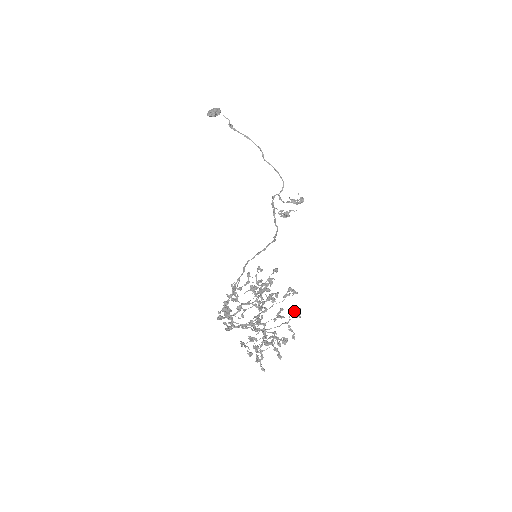
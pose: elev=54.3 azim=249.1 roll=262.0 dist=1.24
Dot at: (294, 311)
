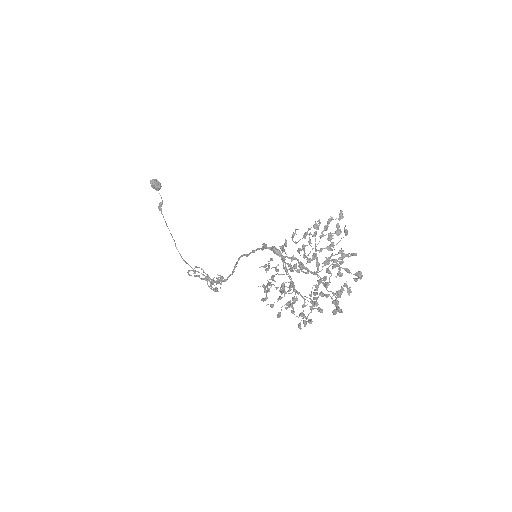
Dot at: (346, 285)
